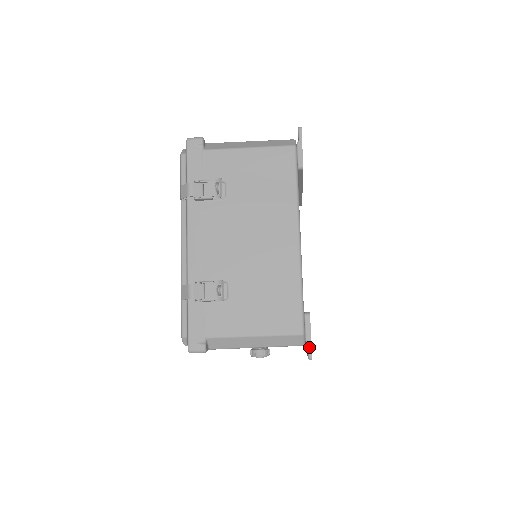
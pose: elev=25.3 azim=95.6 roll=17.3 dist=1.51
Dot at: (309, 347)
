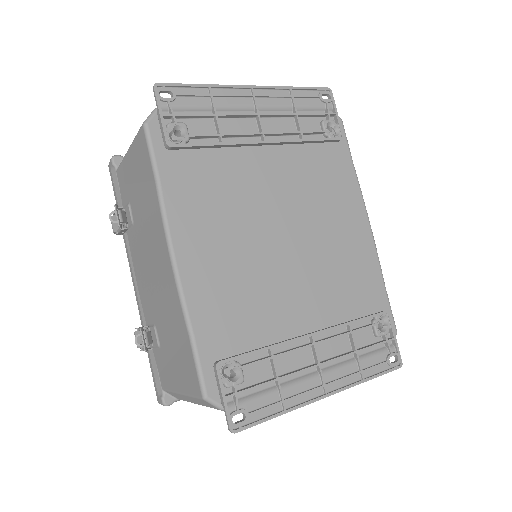
Dot at: (225, 414)
